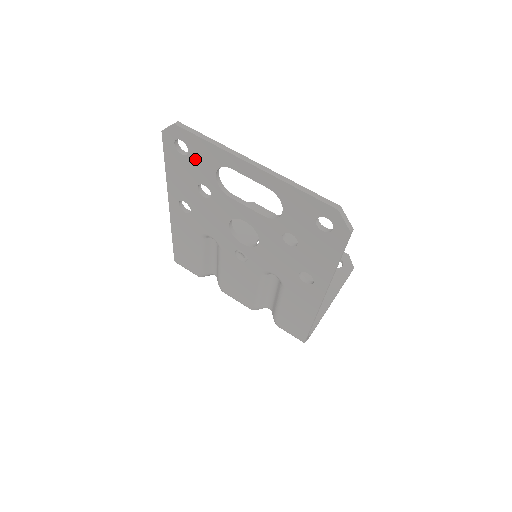
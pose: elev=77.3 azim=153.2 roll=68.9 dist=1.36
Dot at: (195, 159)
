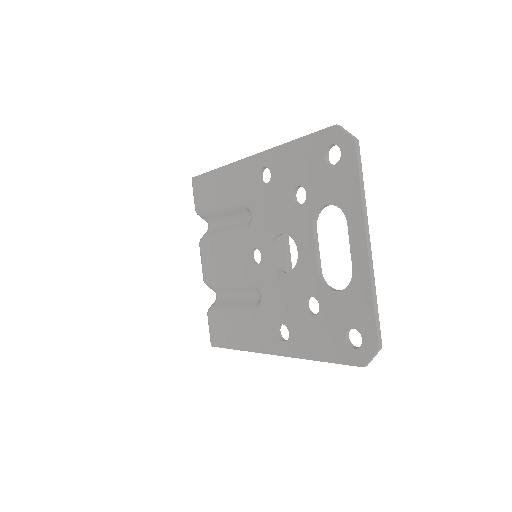
Dot at: (330, 175)
